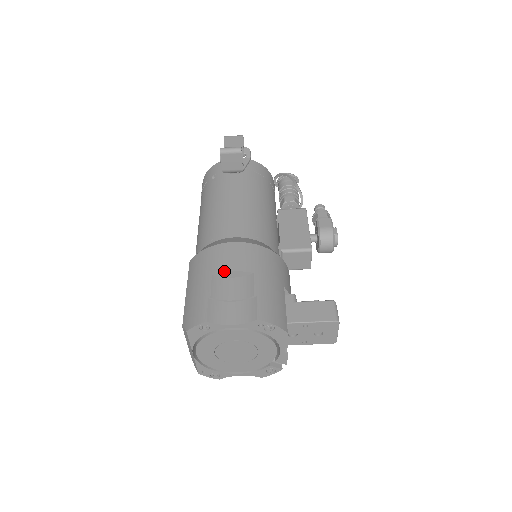
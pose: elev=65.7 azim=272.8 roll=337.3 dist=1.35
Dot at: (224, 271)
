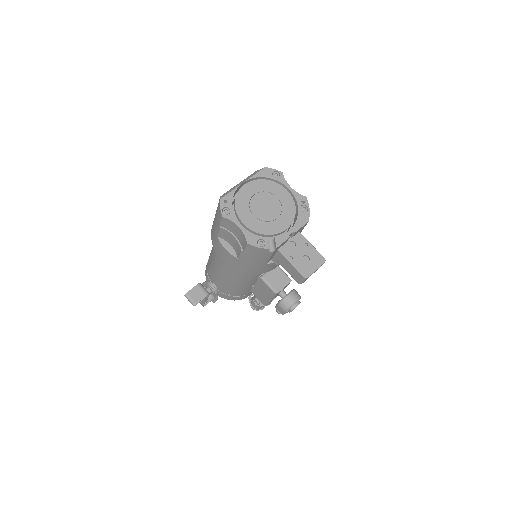
Dot at: occluded
